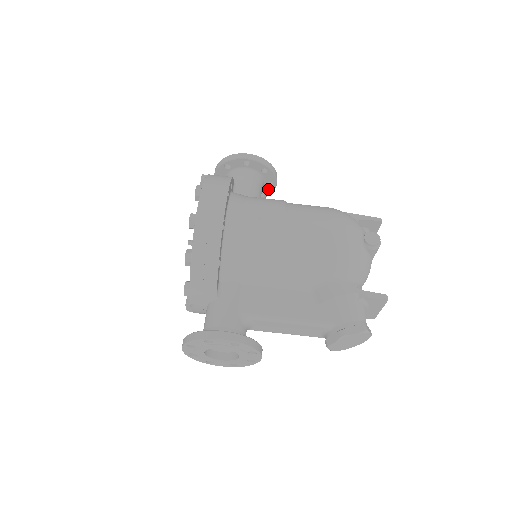
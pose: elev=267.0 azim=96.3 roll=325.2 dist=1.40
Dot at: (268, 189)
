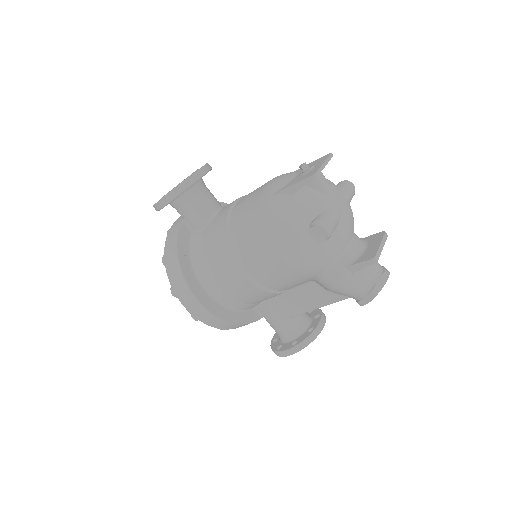
Dot at: occluded
